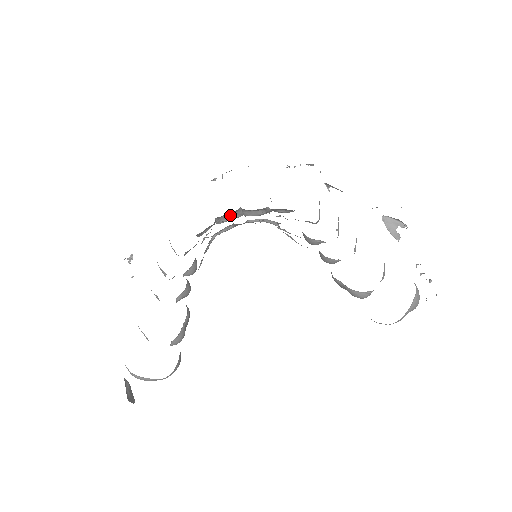
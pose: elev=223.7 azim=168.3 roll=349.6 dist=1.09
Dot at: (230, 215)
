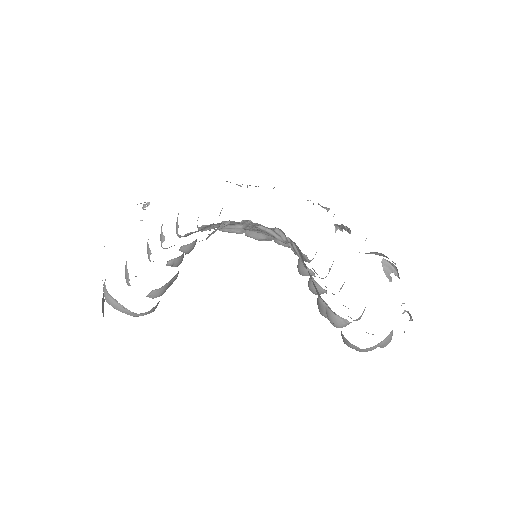
Dot at: occluded
